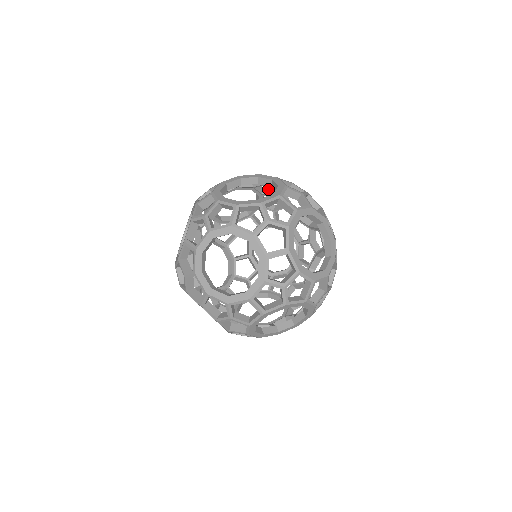
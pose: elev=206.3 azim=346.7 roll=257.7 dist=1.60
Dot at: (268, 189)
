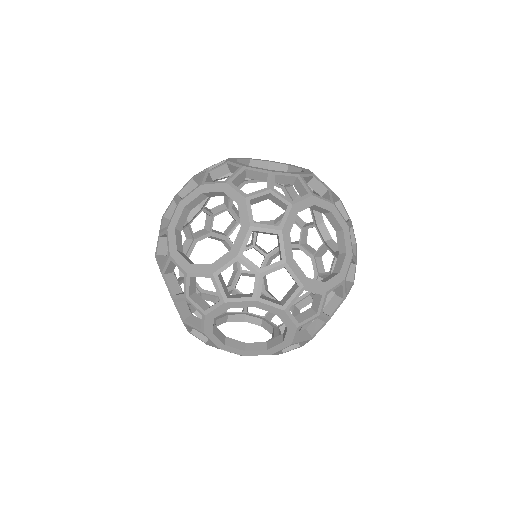
Dot at: occluded
